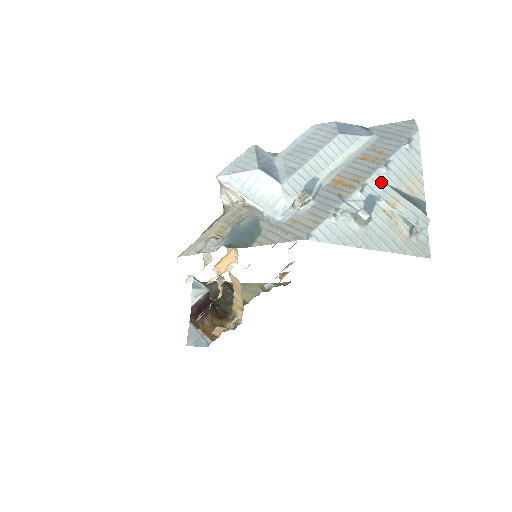
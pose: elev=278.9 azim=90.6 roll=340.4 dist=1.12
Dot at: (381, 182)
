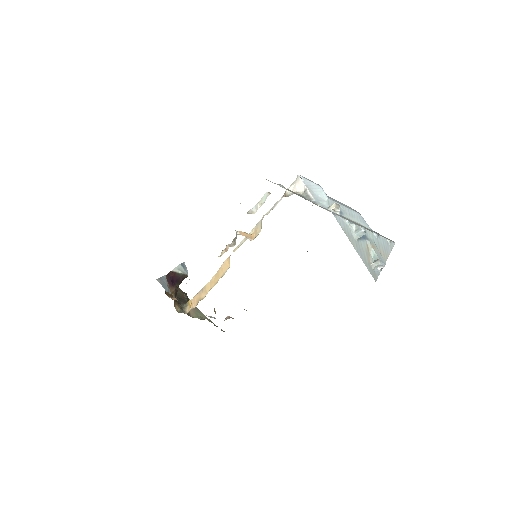
Dot at: (372, 237)
